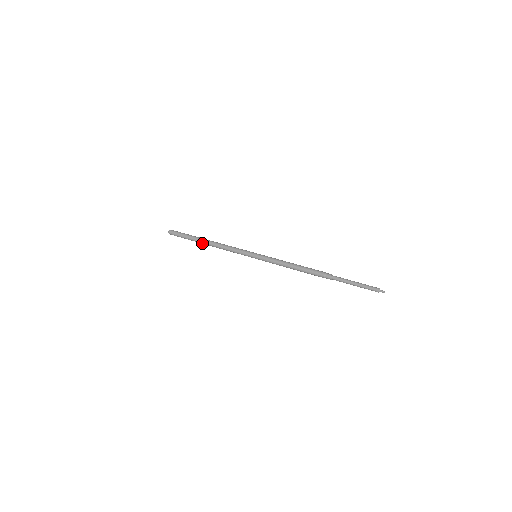
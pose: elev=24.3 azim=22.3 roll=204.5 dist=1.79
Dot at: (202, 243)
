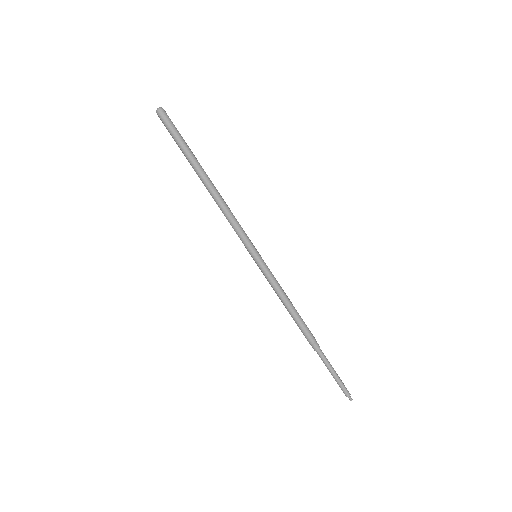
Dot at: (199, 174)
